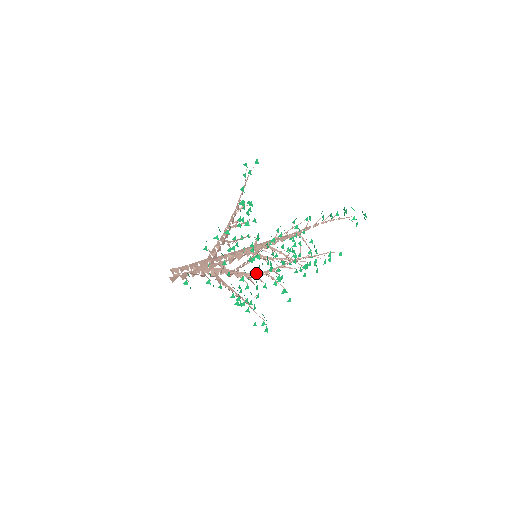
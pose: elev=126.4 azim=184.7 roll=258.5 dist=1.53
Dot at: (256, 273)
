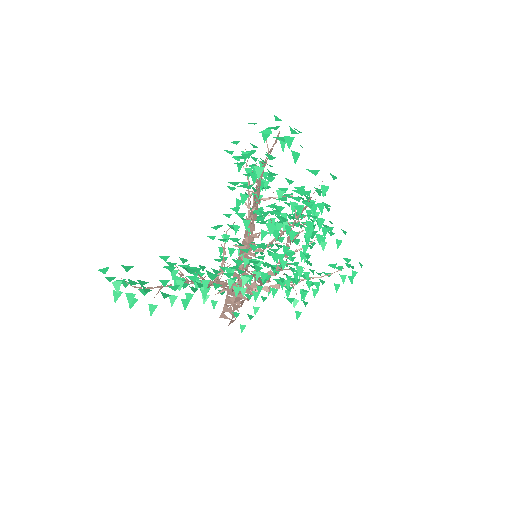
Dot at: occluded
